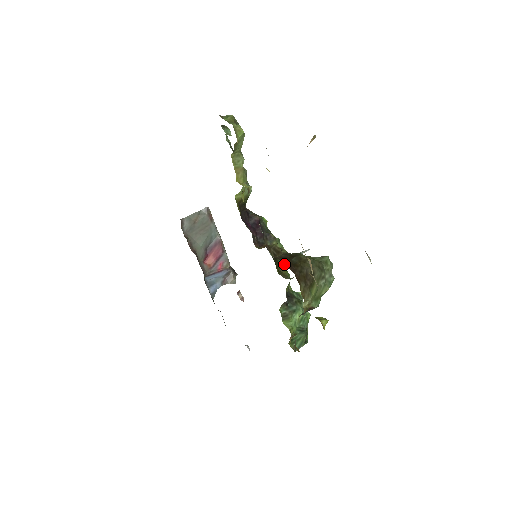
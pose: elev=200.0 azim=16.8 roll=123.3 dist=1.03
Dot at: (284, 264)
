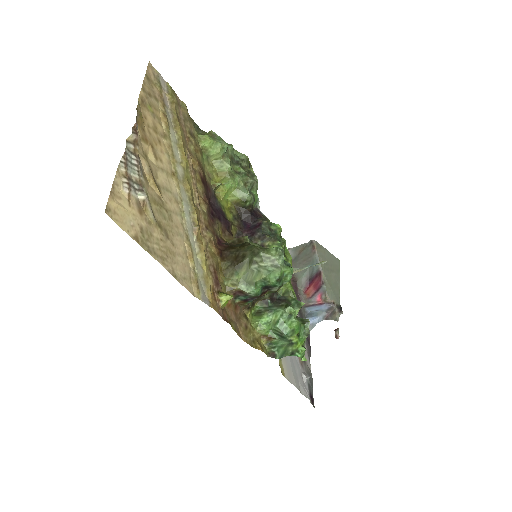
Dot at: occluded
